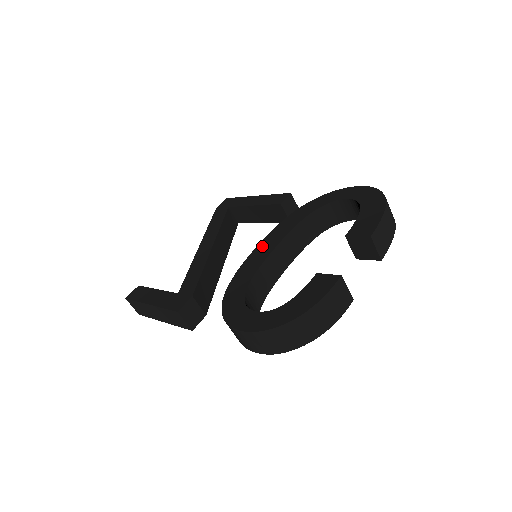
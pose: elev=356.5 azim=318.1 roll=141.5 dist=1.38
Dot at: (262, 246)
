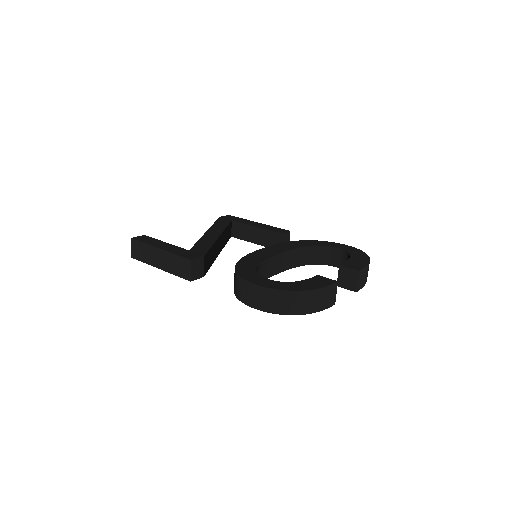
Dot at: (268, 249)
